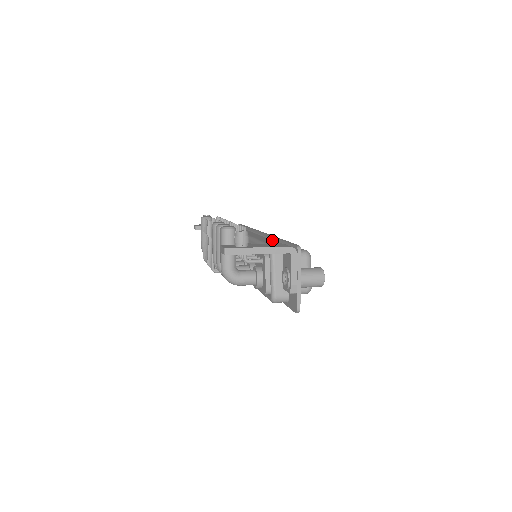
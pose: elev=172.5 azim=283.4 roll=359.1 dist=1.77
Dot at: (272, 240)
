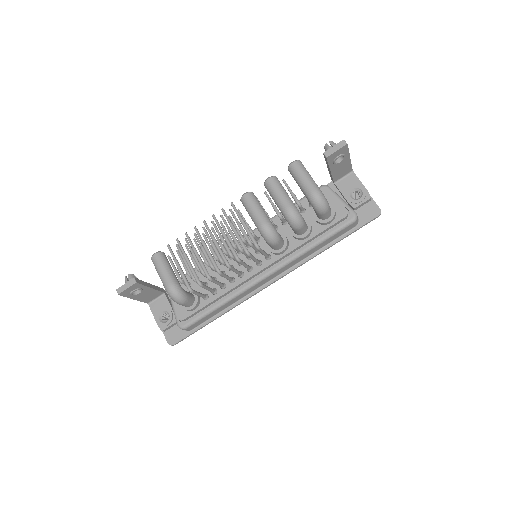
Dot at: occluded
